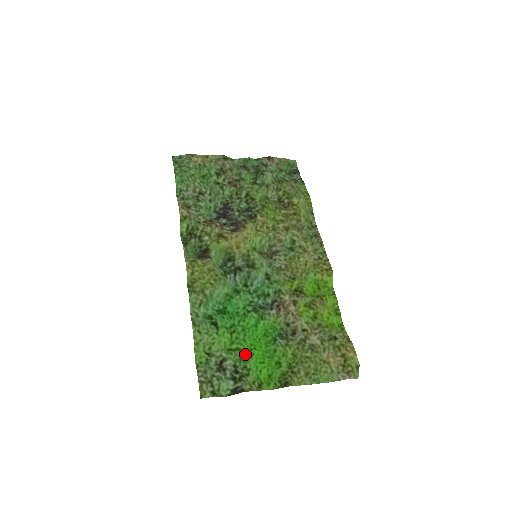
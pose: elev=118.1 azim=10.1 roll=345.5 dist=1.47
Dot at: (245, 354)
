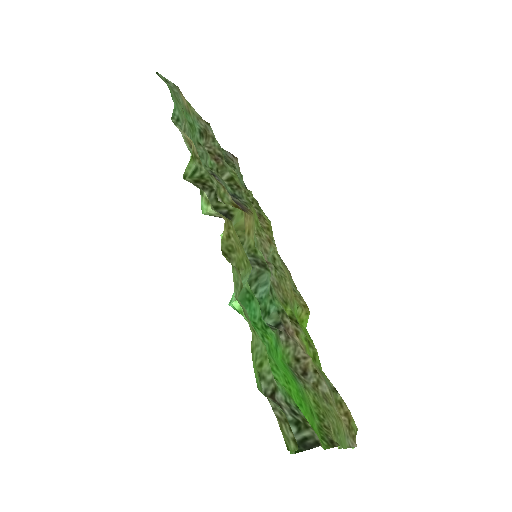
Dot at: (285, 387)
